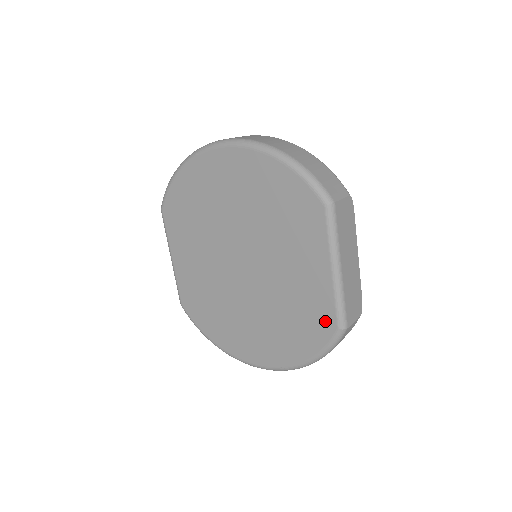
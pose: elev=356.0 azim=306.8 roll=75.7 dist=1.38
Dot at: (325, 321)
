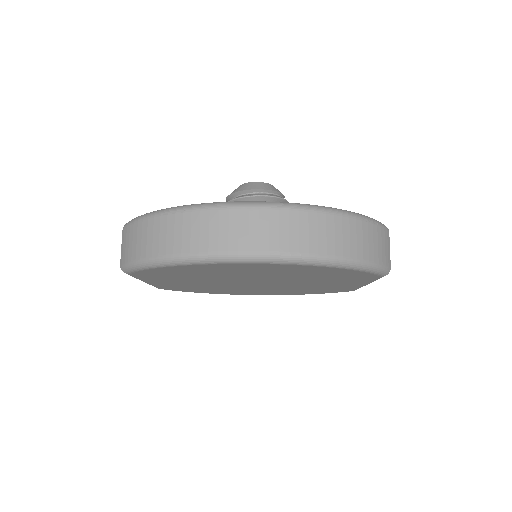
Dot at: (342, 290)
